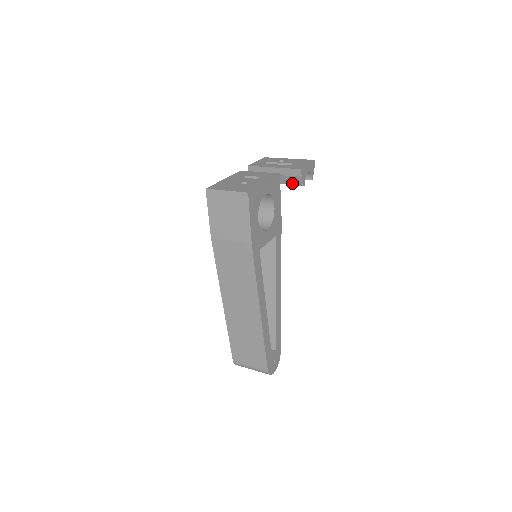
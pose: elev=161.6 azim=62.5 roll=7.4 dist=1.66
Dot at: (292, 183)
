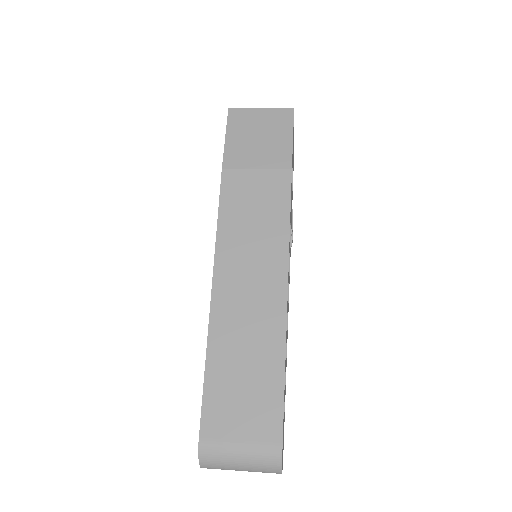
Dot at: occluded
